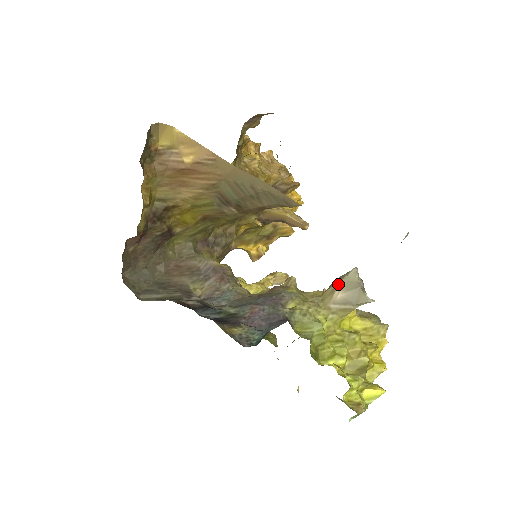
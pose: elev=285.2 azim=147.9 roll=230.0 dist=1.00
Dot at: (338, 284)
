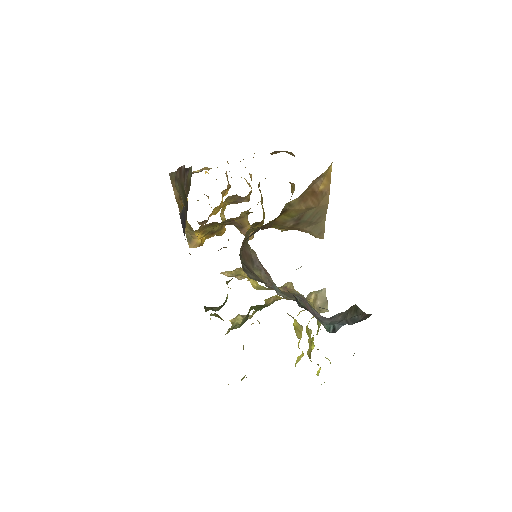
Dot at: (317, 296)
